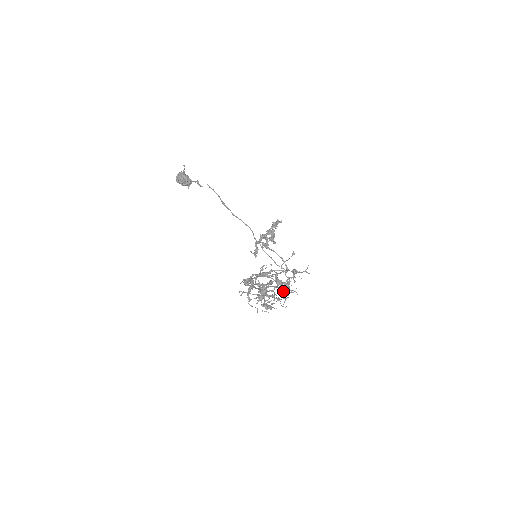
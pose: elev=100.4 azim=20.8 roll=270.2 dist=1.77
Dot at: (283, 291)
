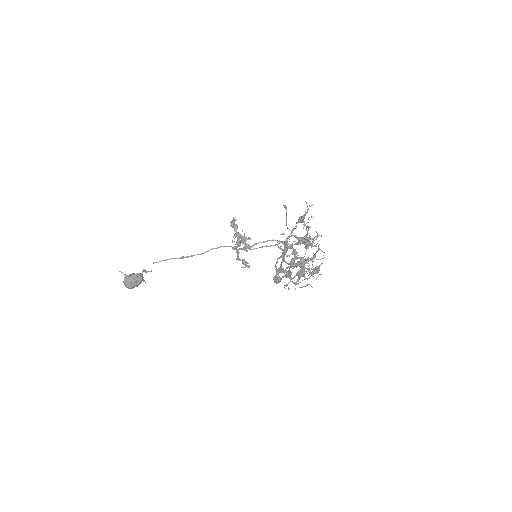
Dot at: (312, 244)
